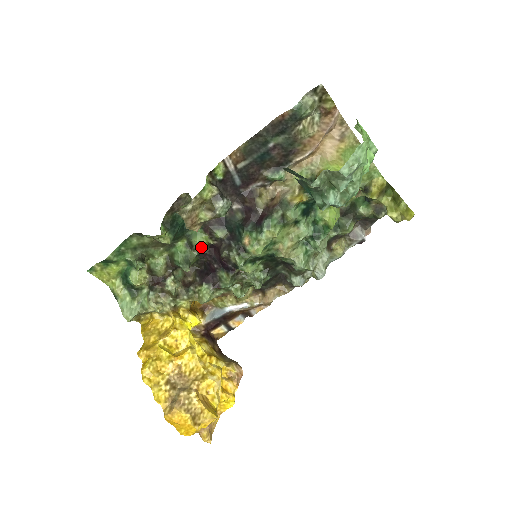
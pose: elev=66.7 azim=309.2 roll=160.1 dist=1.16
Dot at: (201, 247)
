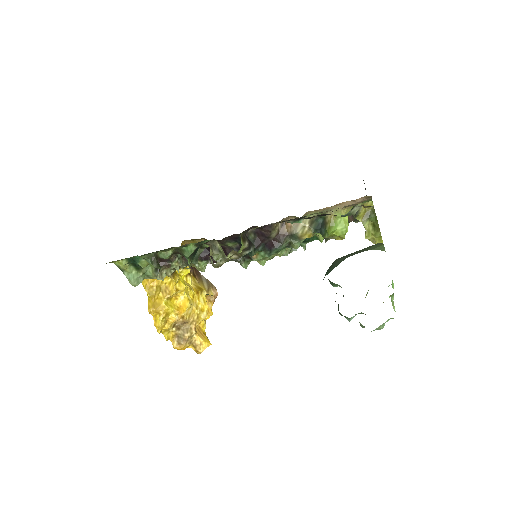
Dot at: occluded
